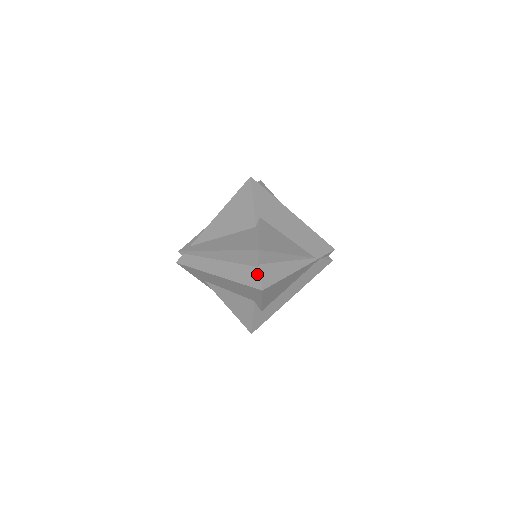
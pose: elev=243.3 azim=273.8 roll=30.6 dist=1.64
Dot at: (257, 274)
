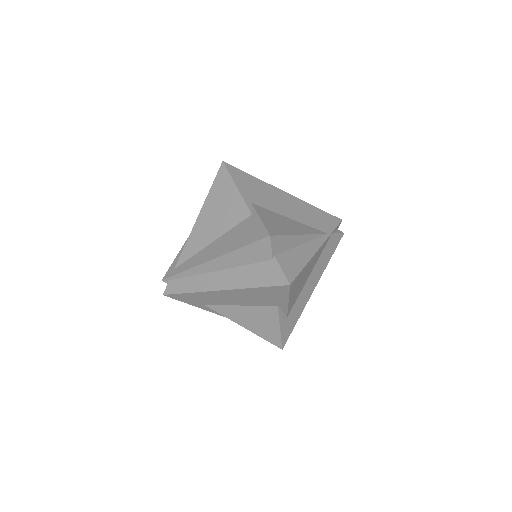
Dot at: (275, 268)
